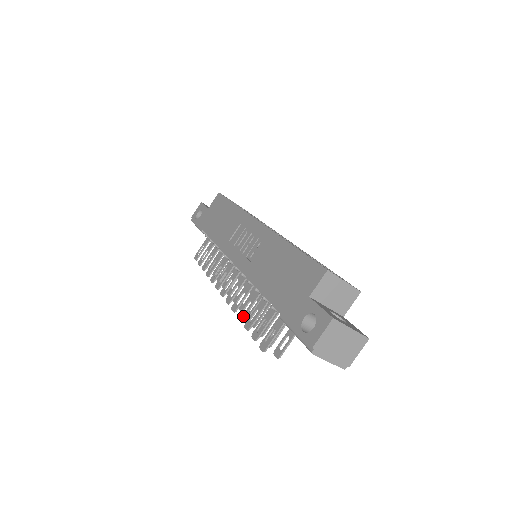
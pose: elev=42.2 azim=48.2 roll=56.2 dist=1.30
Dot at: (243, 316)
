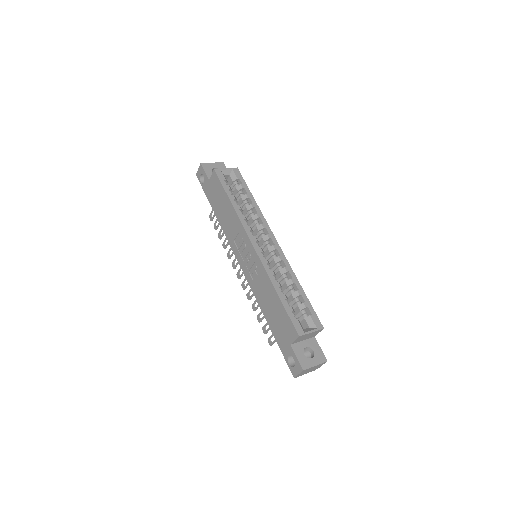
Dot at: (255, 310)
